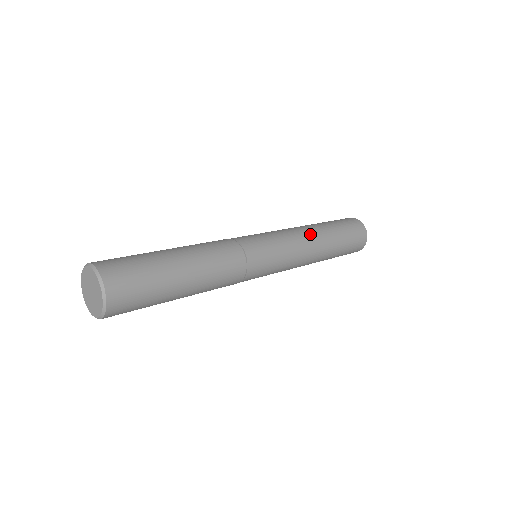
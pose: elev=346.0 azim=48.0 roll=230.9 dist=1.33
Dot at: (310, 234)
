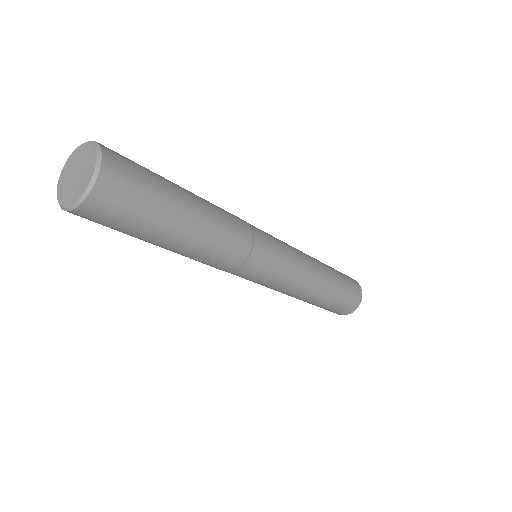
Dot at: occluded
